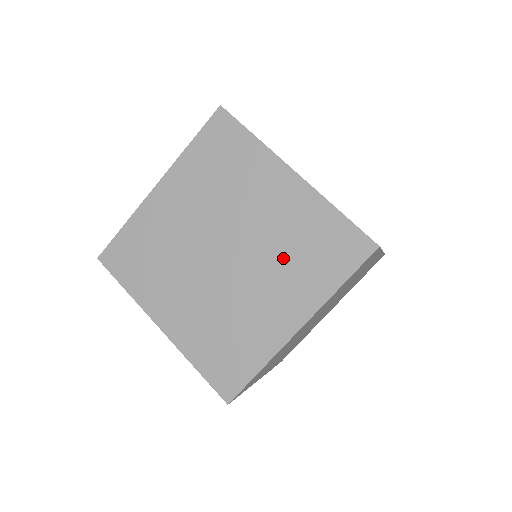
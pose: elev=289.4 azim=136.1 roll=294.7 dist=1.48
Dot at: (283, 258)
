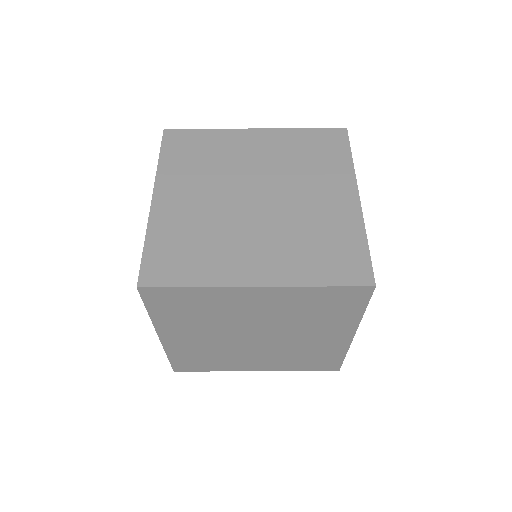
Dot at: (304, 321)
